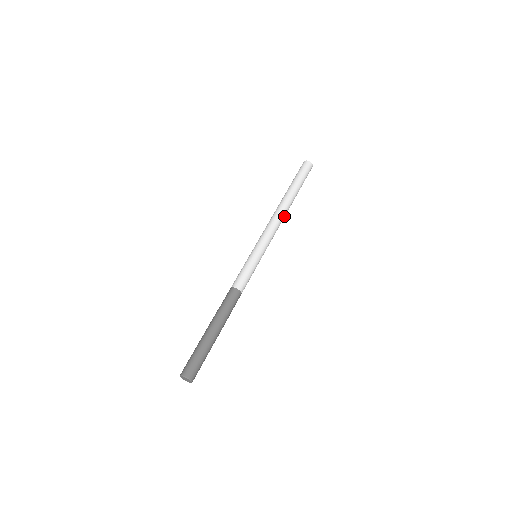
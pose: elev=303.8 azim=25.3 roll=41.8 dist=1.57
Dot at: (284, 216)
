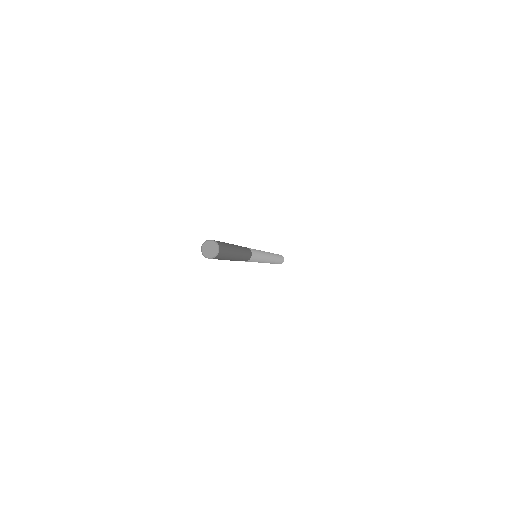
Dot at: (272, 256)
